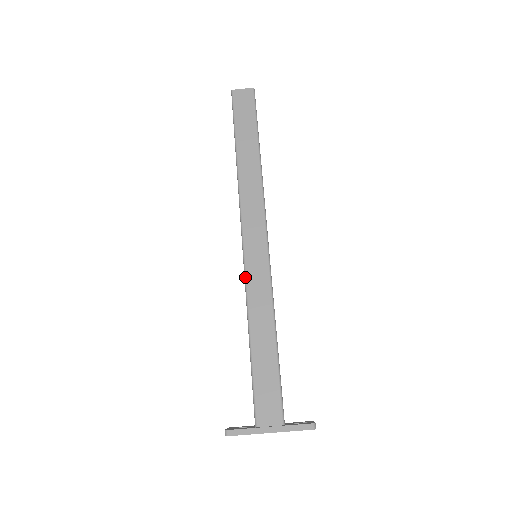
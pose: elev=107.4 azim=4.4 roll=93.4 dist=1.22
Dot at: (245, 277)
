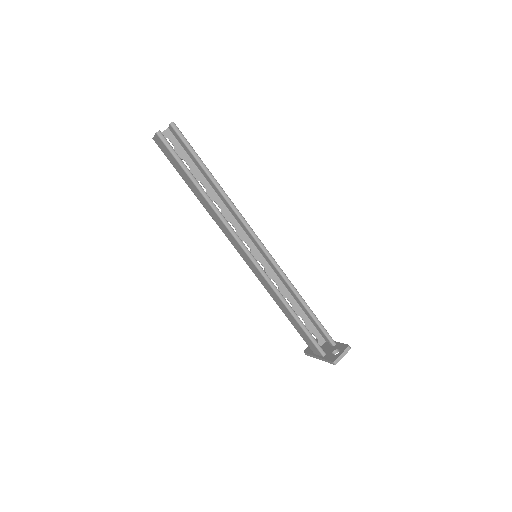
Dot at: occluded
